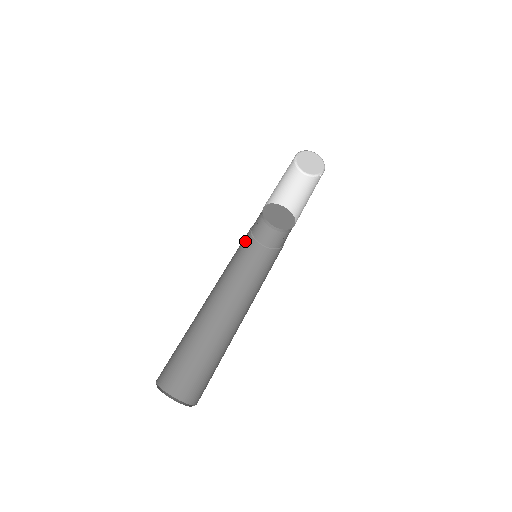
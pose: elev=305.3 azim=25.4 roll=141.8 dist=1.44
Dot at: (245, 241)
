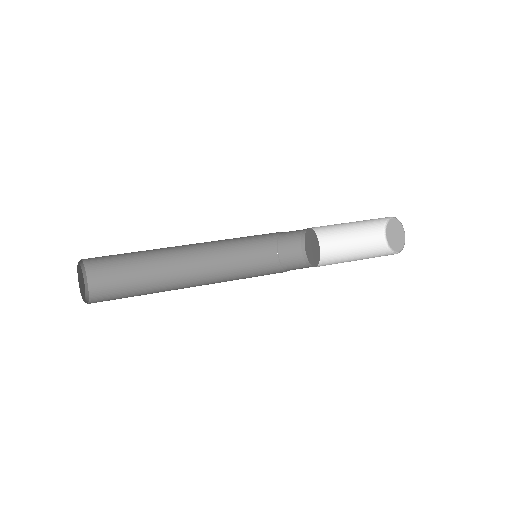
Dot at: (267, 263)
